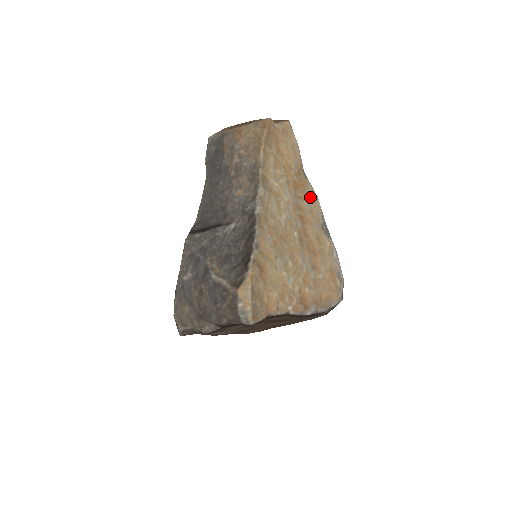
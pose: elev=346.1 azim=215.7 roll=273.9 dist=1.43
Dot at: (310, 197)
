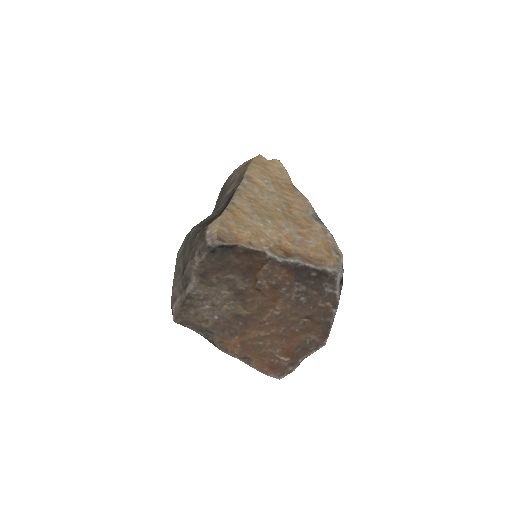
Dot at: (298, 197)
